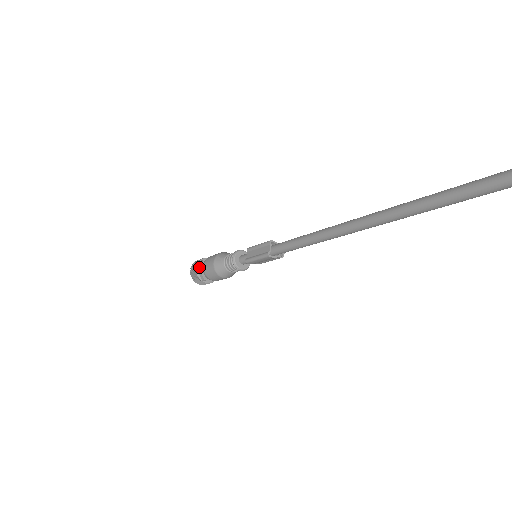
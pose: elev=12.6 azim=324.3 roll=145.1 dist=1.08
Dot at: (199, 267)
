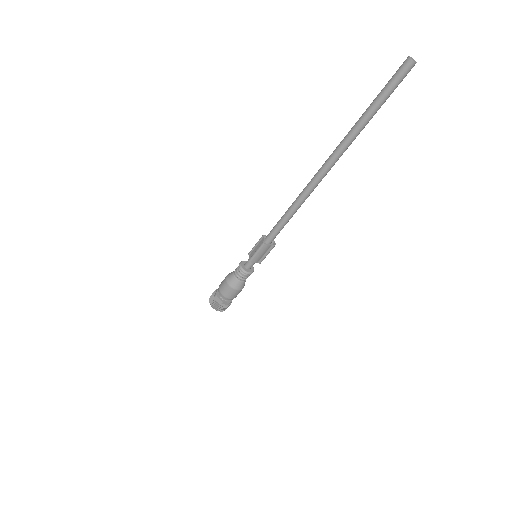
Dot at: (216, 293)
